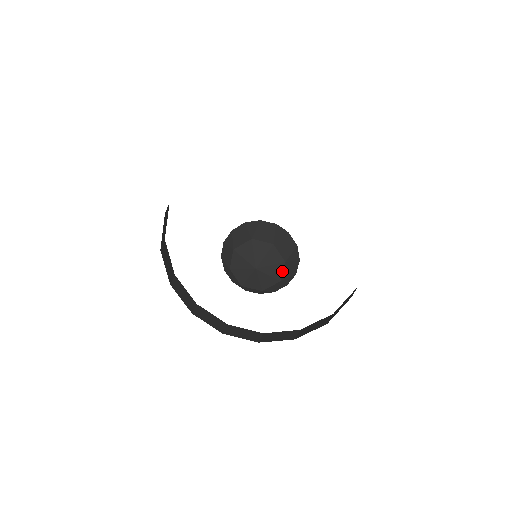
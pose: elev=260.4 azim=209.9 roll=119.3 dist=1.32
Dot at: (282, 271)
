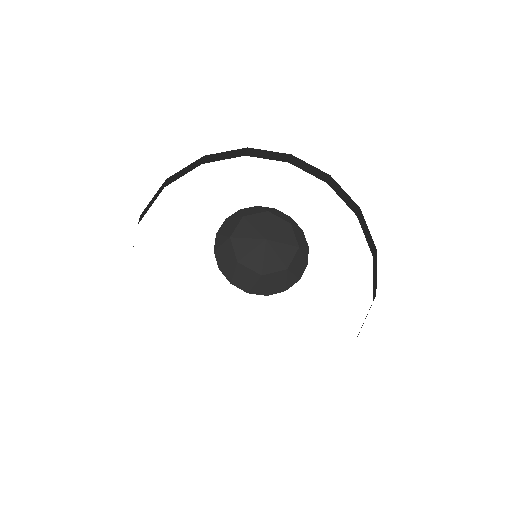
Dot at: (294, 235)
